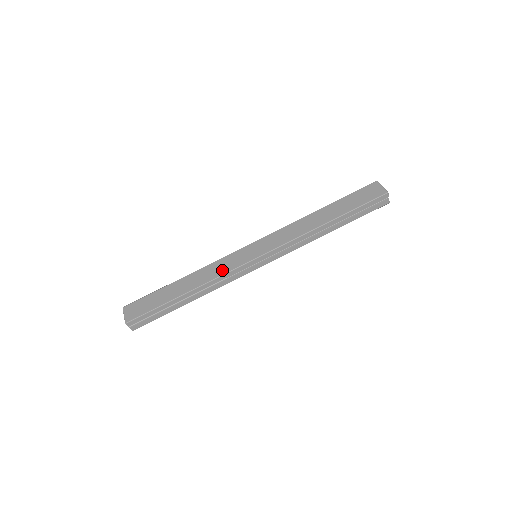
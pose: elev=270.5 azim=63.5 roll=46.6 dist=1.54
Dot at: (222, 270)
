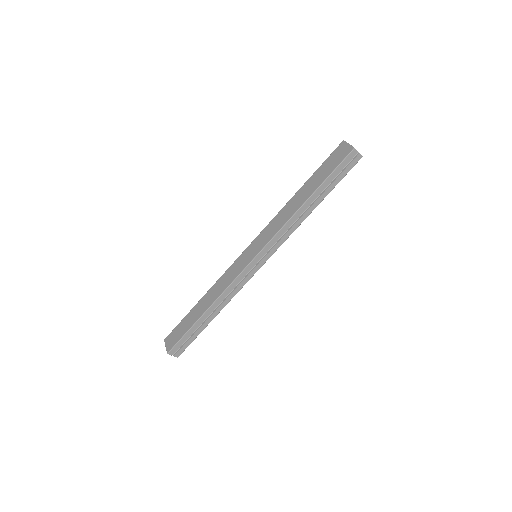
Dot at: (229, 280)
